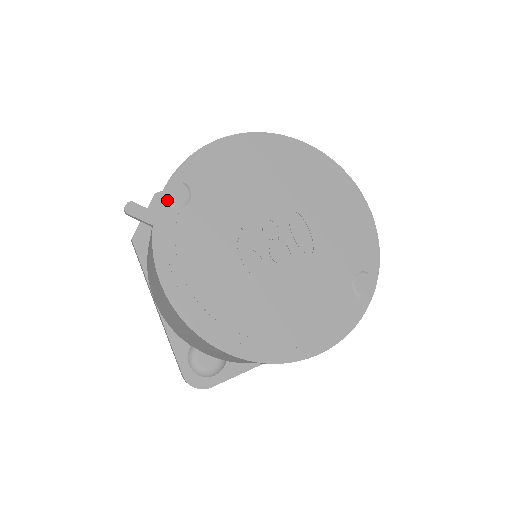
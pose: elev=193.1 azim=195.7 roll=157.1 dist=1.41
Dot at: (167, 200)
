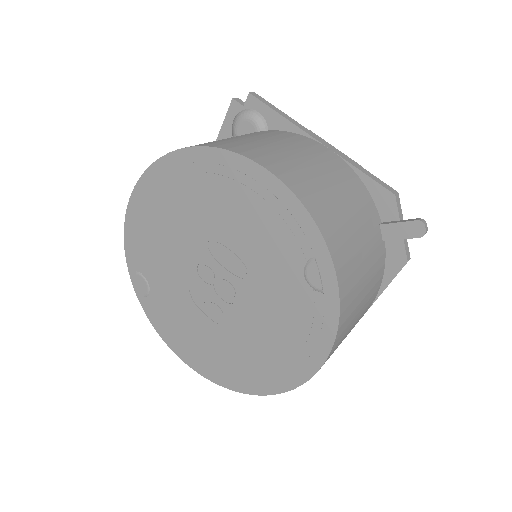
Dot at: (140, 293)
